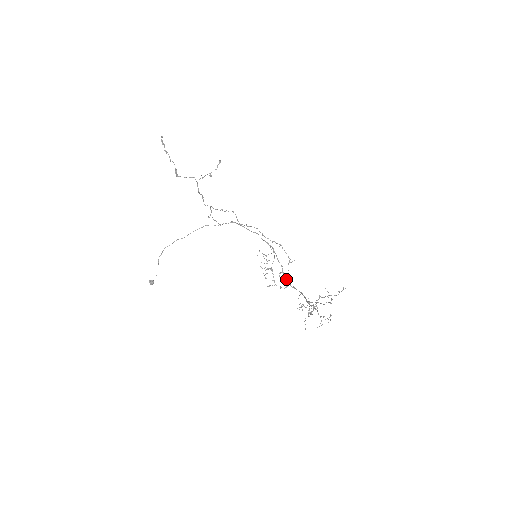
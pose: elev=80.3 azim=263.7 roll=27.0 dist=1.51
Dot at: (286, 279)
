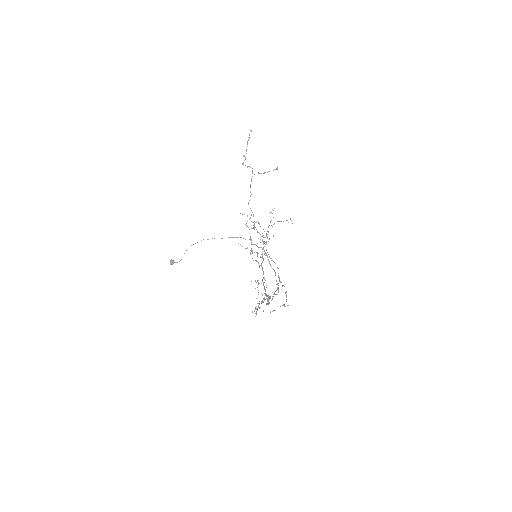
Dot at: occluded
